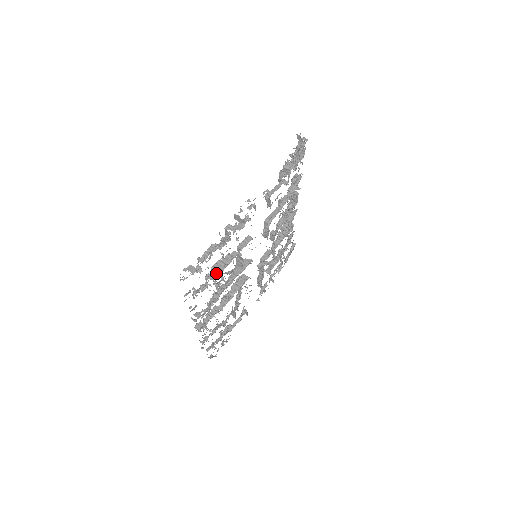
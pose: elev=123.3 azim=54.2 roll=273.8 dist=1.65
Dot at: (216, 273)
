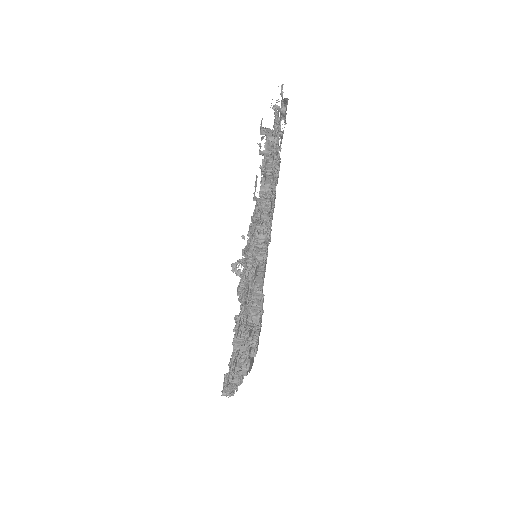
Dot at: occluded
